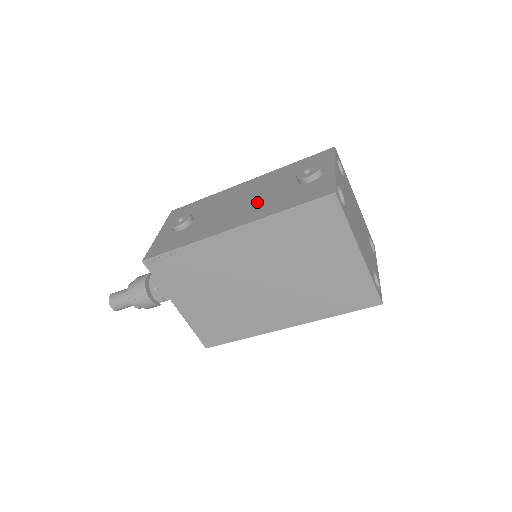
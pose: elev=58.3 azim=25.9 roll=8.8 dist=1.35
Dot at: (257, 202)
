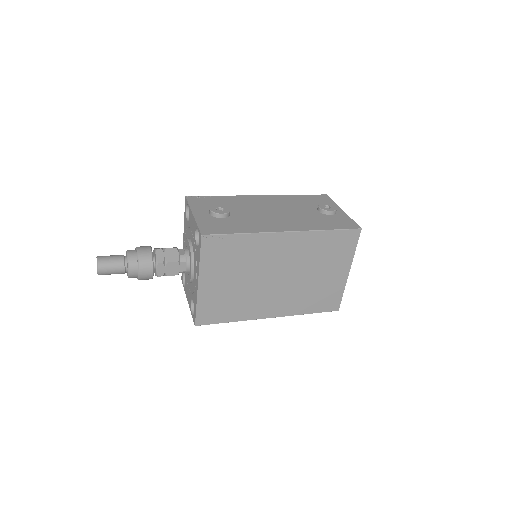
Dot at: (293, 216)
